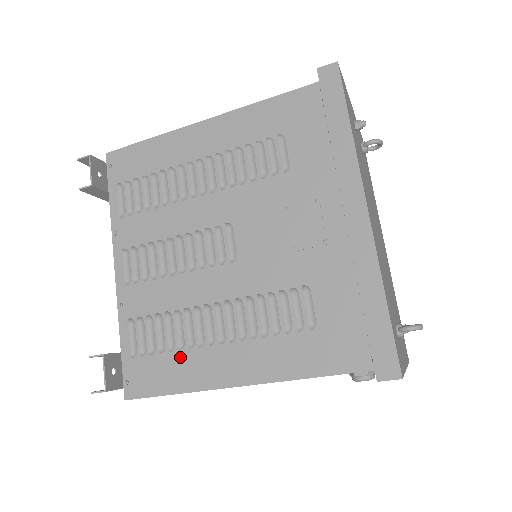
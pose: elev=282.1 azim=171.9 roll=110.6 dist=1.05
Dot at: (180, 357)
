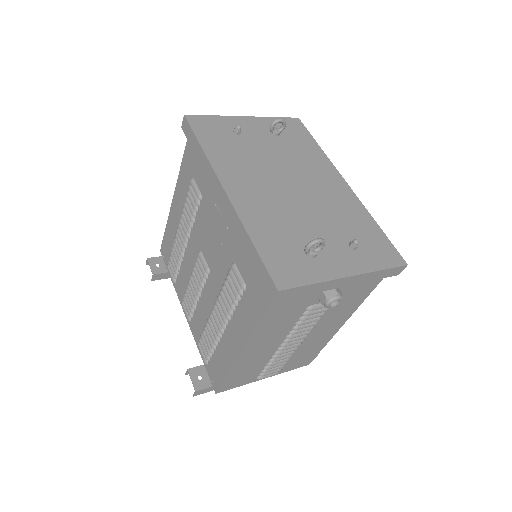
Dot at: (219, 350)
